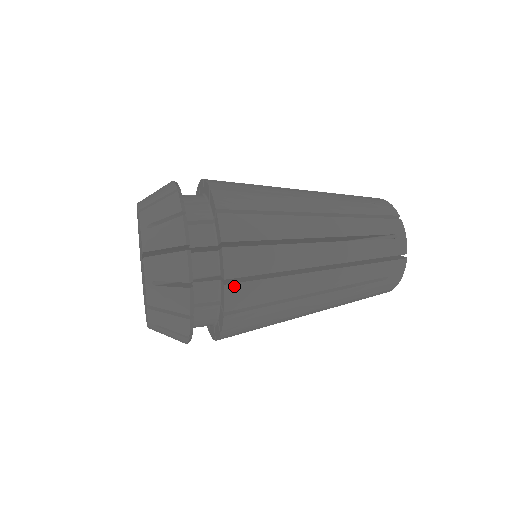
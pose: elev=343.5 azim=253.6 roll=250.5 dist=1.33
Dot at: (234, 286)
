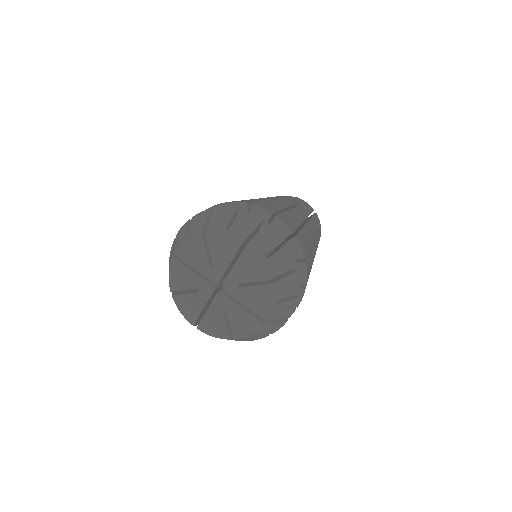
Dot at: occluded
